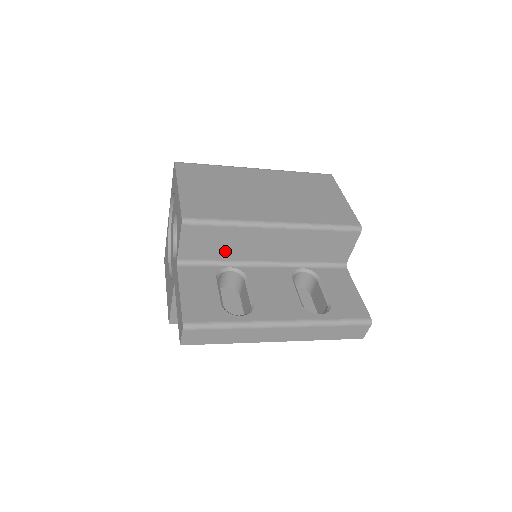
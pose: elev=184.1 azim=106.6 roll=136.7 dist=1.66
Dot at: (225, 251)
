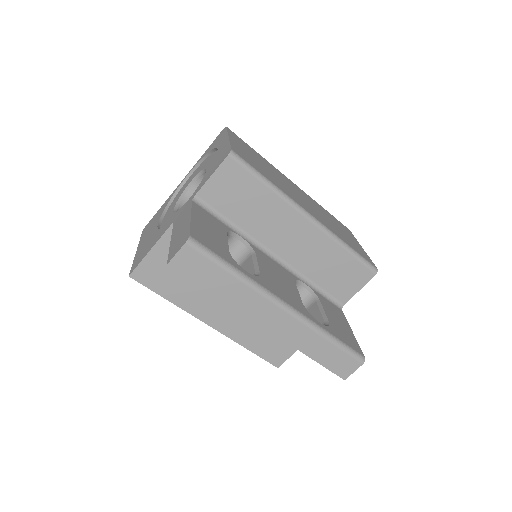
Dot at: (246, 215)
